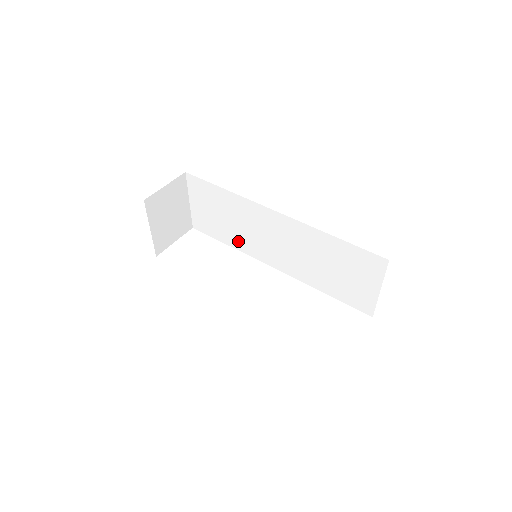
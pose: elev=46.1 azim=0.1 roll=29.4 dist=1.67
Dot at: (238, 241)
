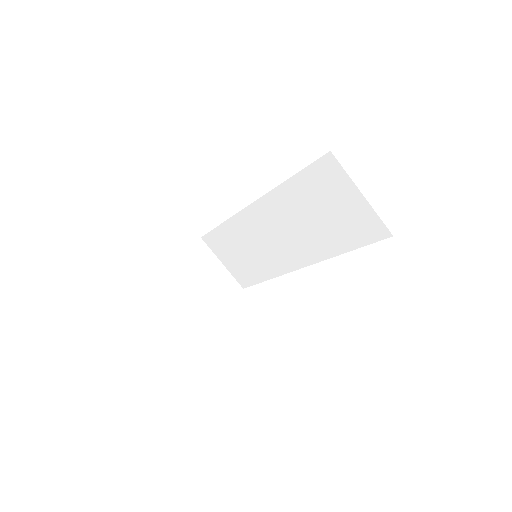
Dot at: (266, 268)
